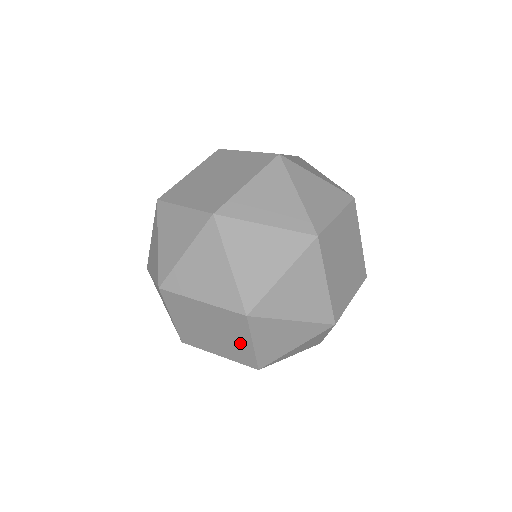
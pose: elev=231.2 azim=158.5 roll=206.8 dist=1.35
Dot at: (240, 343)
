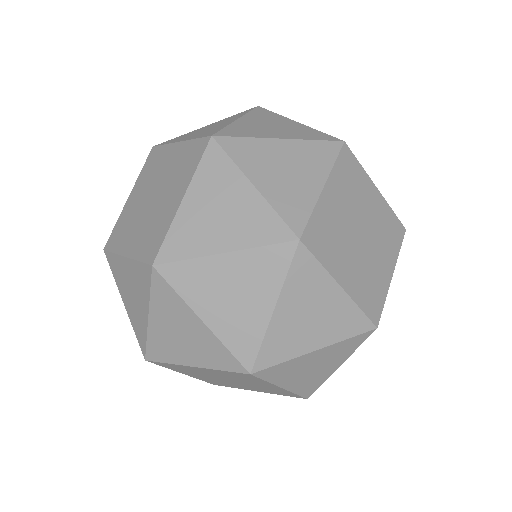
Dot at: (267, 387)
